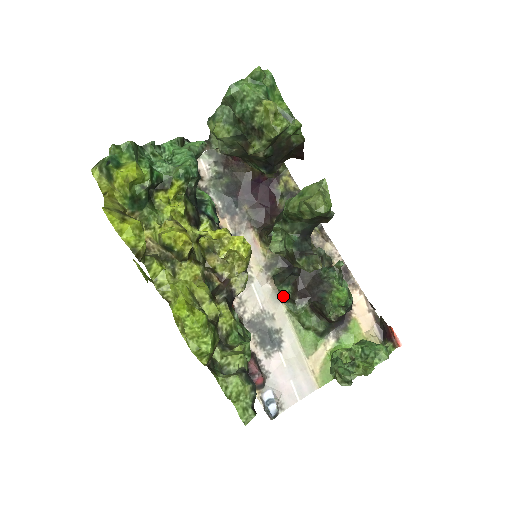
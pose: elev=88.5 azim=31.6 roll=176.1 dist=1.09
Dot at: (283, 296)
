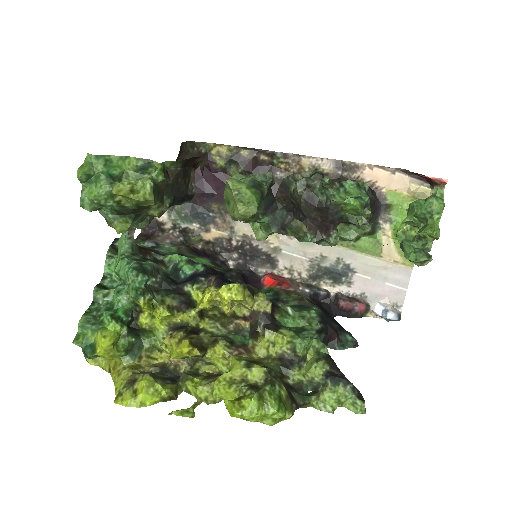
Dot at: occluded
